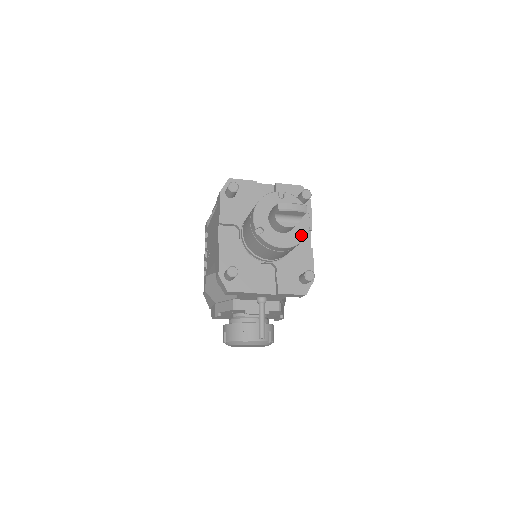
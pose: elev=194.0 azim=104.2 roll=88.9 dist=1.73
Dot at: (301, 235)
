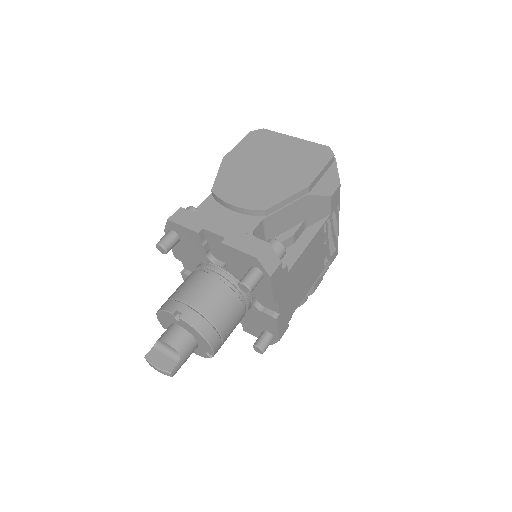
Dot at: (206, 354)
